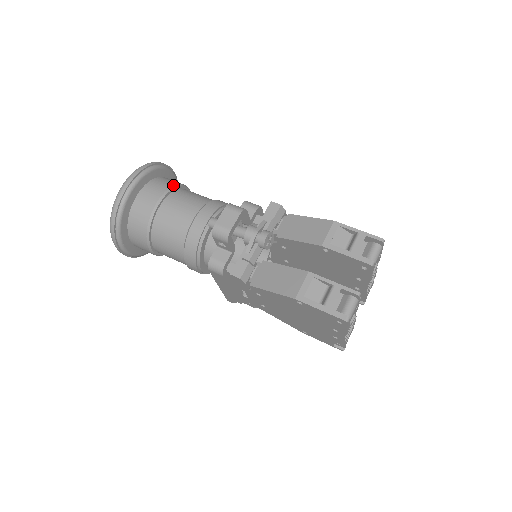
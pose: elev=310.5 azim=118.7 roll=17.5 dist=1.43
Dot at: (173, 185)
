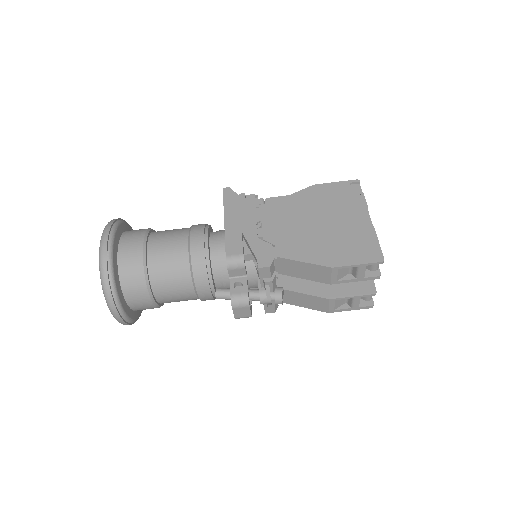
Dot at: (145, 281)
